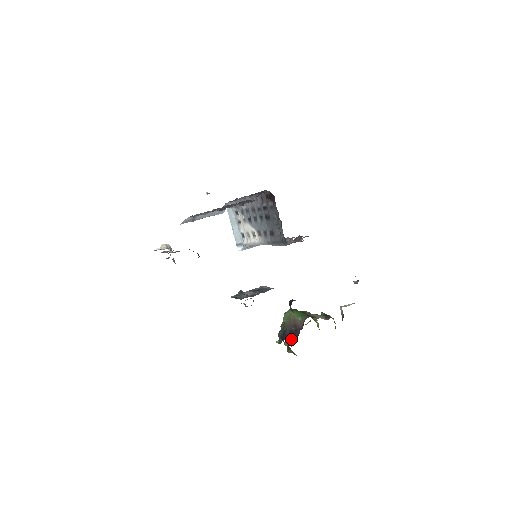
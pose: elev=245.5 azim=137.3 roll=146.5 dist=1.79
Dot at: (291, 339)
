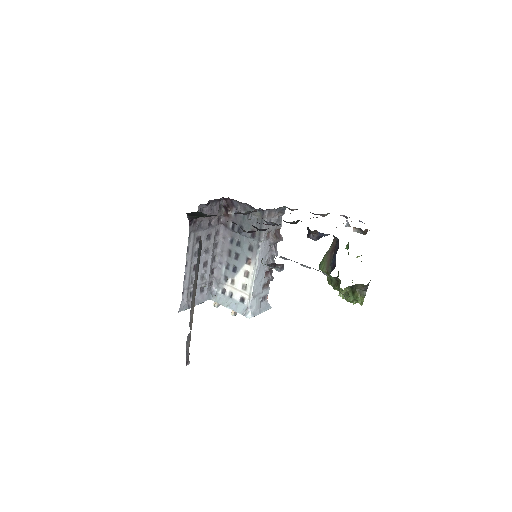
Dot at: occluded
